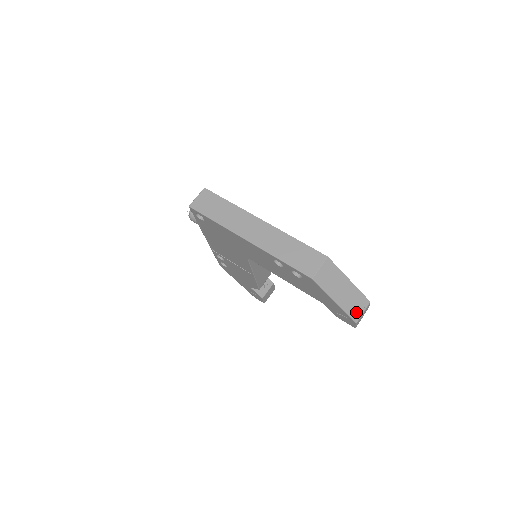
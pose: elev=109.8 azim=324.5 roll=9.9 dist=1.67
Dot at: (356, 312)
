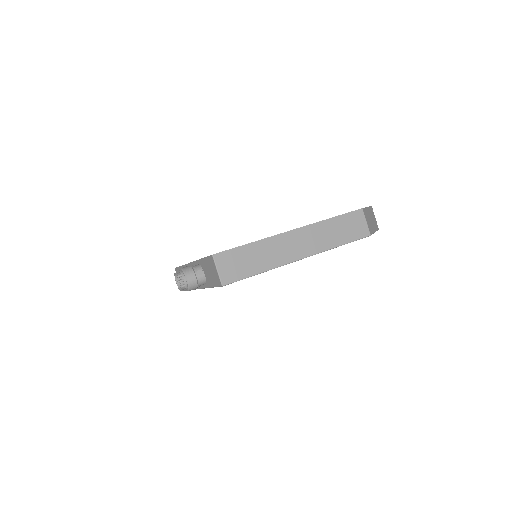
Dot at: (376, 223)
